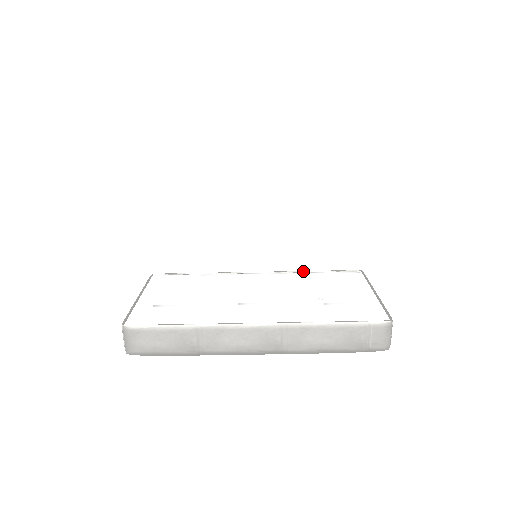
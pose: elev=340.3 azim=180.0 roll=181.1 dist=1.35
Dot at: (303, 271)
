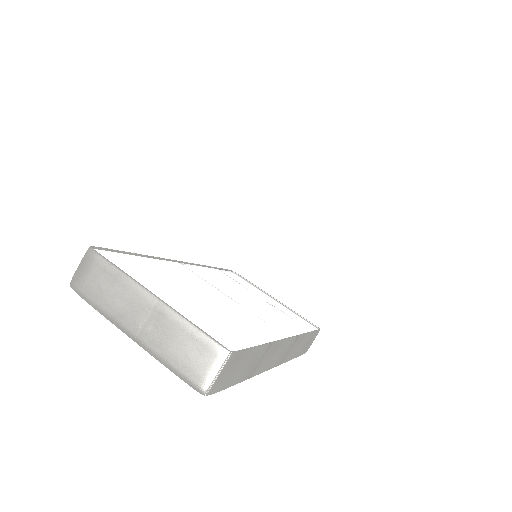
Dot at: (215, 267)
